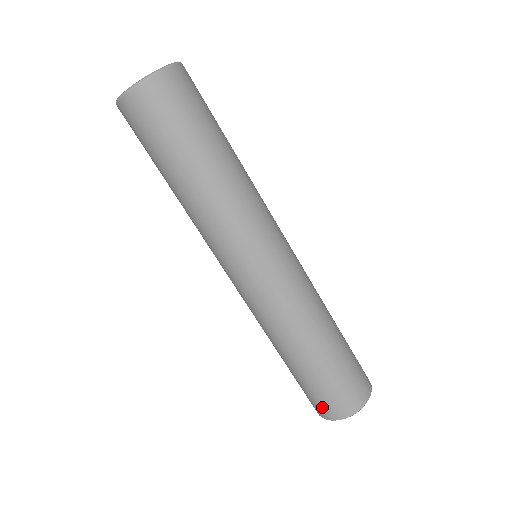
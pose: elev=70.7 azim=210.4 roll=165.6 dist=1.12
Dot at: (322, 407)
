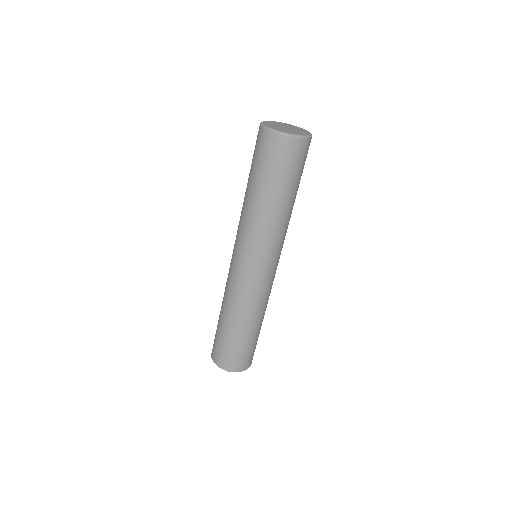
Dot at: (216, 353)
